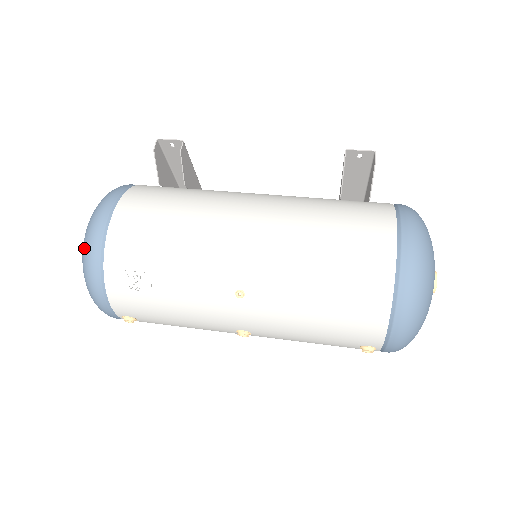
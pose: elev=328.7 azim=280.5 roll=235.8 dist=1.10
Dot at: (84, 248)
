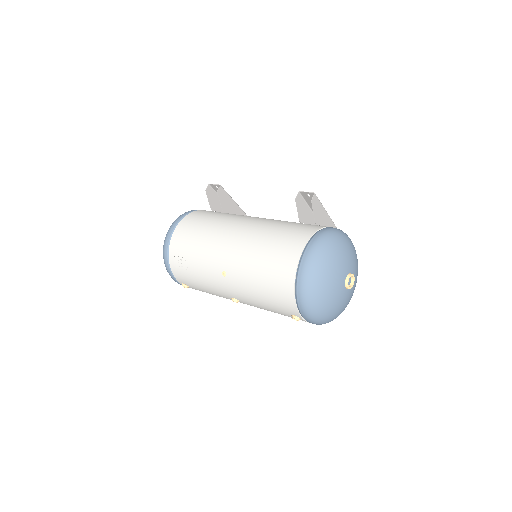
Dot at: occluded
